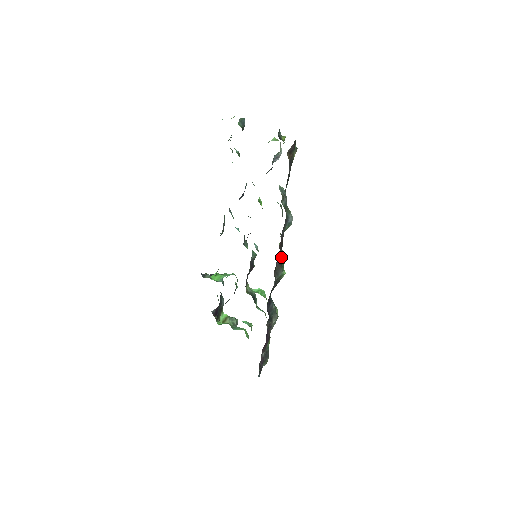
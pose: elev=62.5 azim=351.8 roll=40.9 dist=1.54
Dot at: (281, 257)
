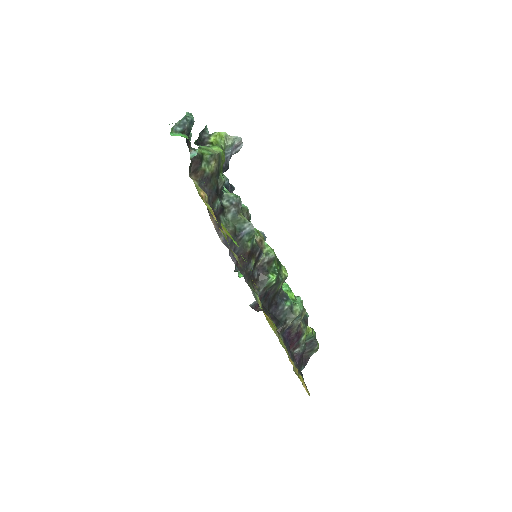
Dot at: (265, 262)
